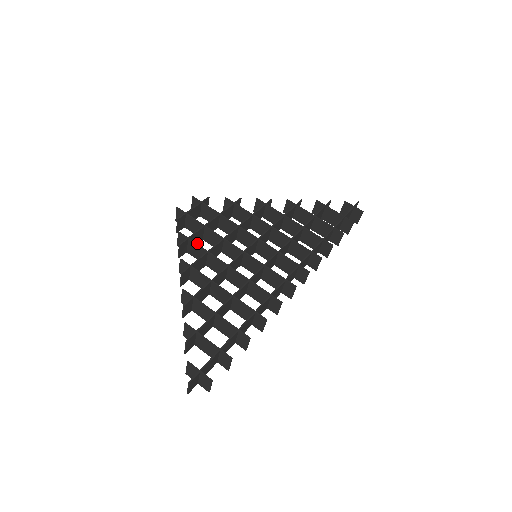
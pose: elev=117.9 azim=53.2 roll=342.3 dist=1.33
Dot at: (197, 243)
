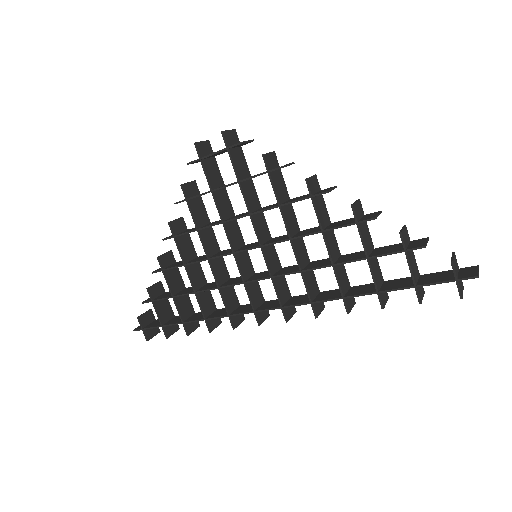
Dot at: occluded
